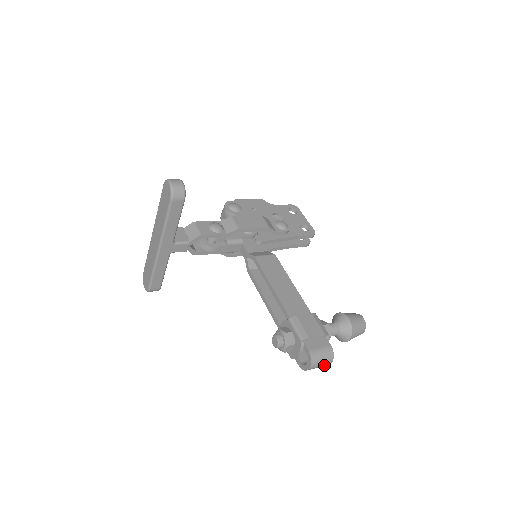
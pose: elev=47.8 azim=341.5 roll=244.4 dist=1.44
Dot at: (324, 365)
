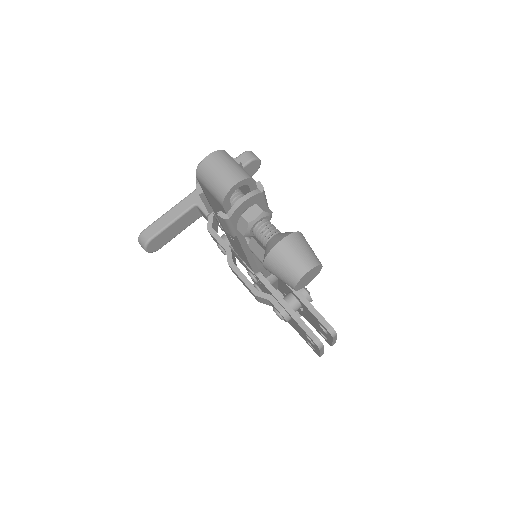
Dot at: (225, 179)
